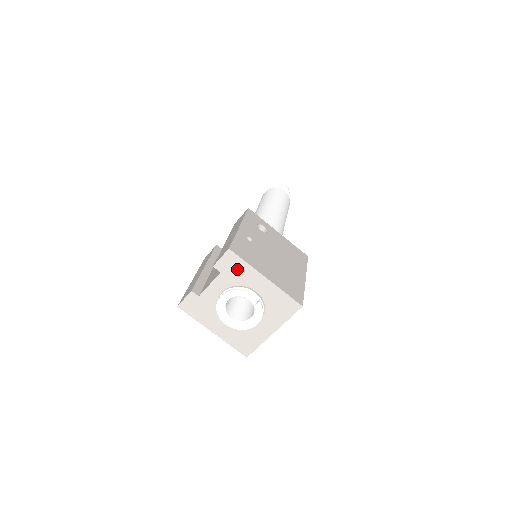
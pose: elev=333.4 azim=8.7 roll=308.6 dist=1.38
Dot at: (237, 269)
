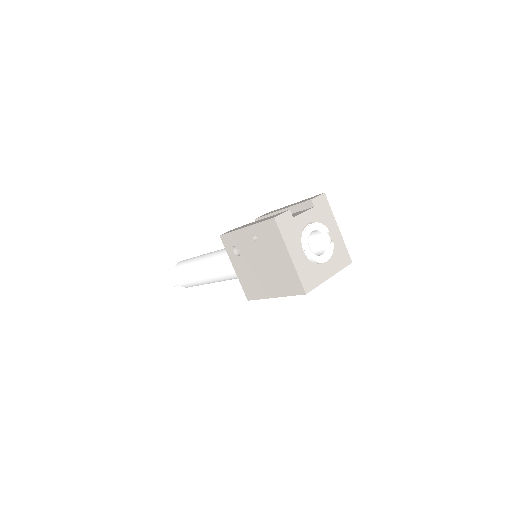
Dot at: (324, 210)
